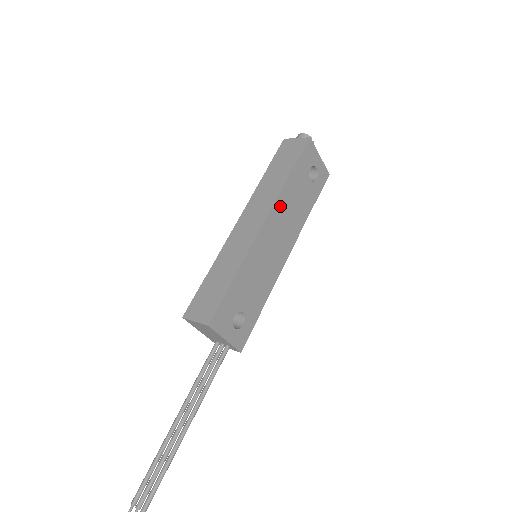
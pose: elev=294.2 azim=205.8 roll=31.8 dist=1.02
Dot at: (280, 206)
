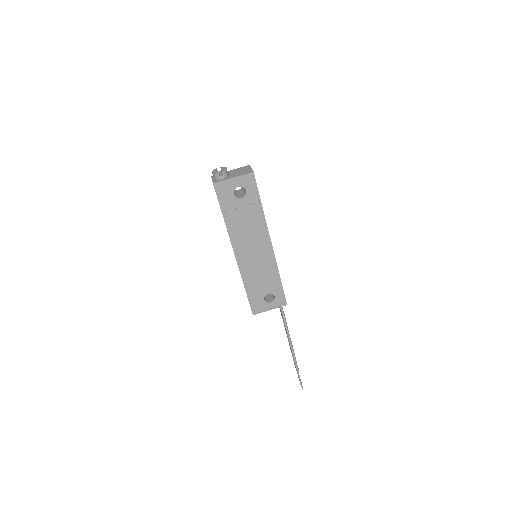
Dot at: (236, 236)
